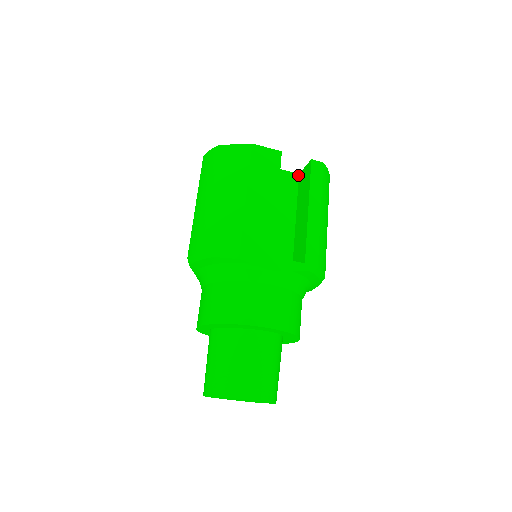
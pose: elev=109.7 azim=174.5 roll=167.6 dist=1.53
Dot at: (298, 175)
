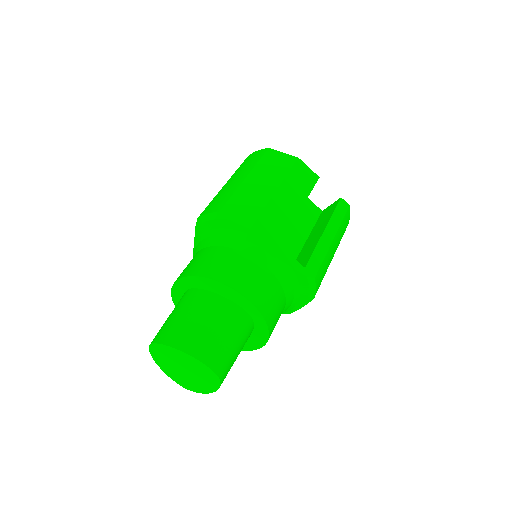
Dot at: (321, 211)
